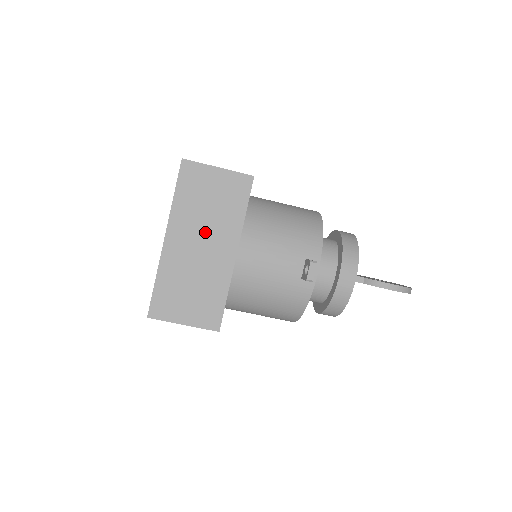
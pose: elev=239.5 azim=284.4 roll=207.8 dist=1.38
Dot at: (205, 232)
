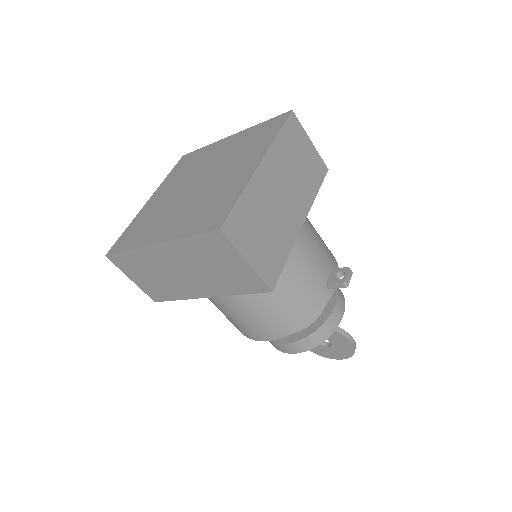
Dot at: (289, 184)
